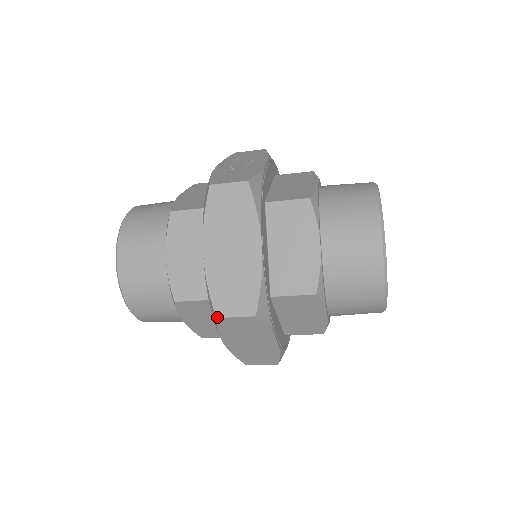
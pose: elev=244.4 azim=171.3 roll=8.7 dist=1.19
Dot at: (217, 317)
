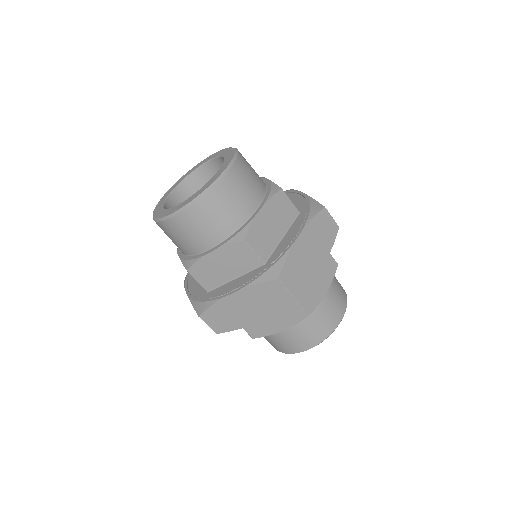
Dot at: (279, 279)
